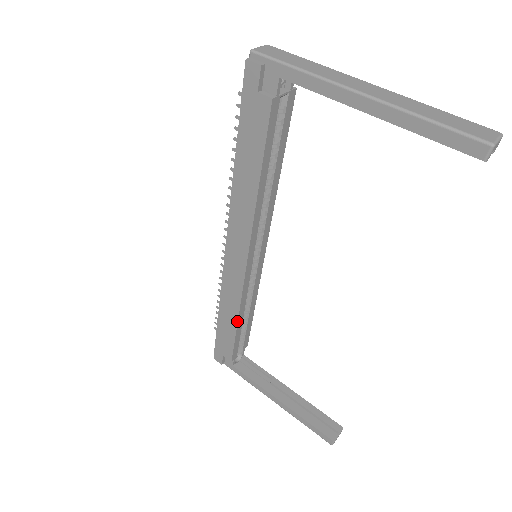
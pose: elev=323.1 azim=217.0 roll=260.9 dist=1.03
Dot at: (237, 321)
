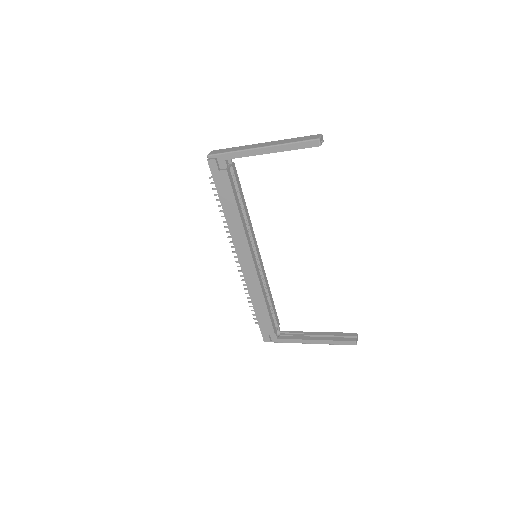
Dot at: (265, 302)
